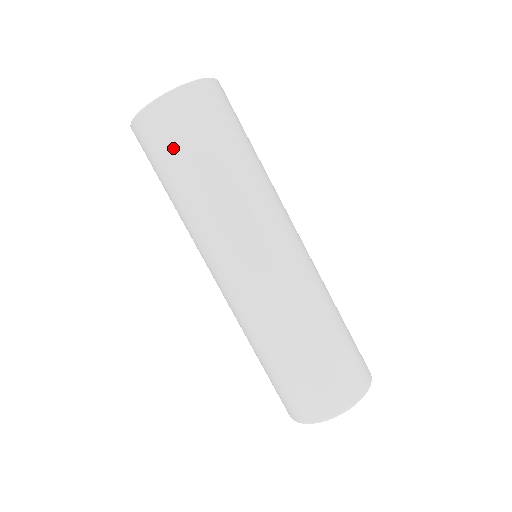
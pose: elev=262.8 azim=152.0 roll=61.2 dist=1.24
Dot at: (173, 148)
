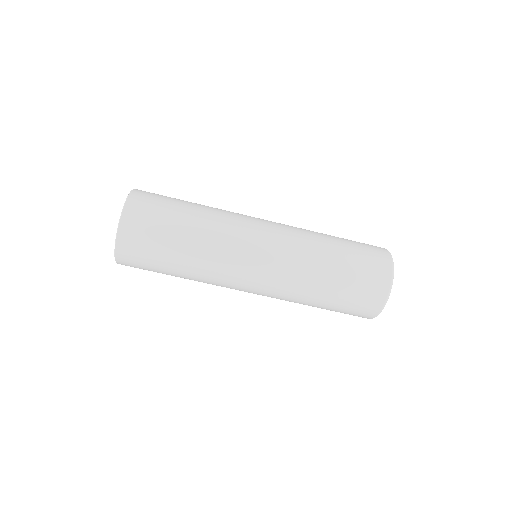
Dot at: occluded
